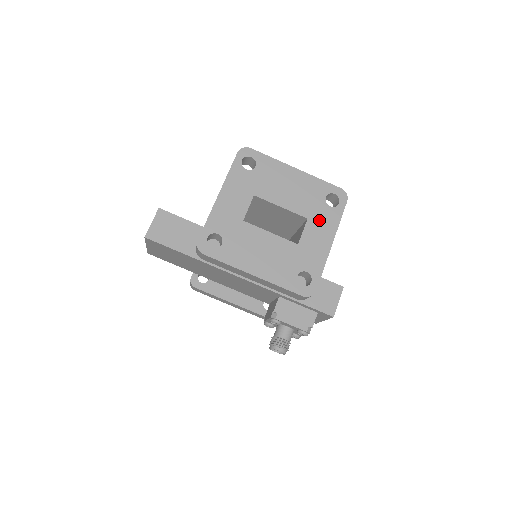
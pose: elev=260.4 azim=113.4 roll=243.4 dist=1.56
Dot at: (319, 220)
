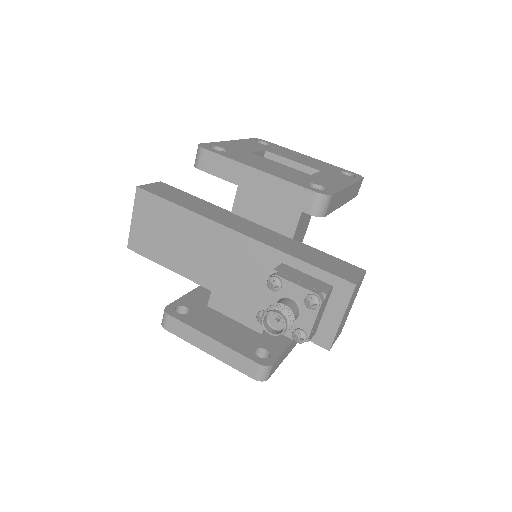
Dot at: (334, 175)
